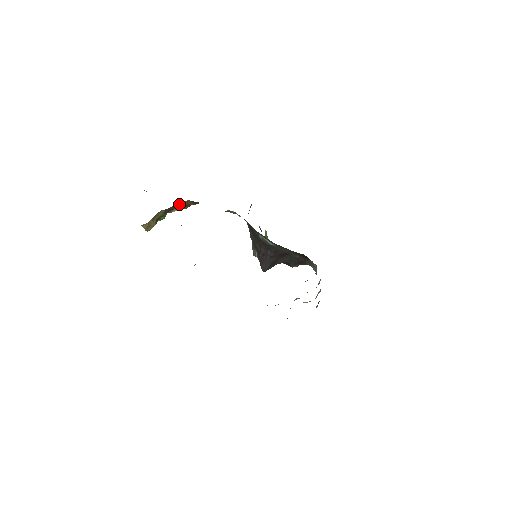
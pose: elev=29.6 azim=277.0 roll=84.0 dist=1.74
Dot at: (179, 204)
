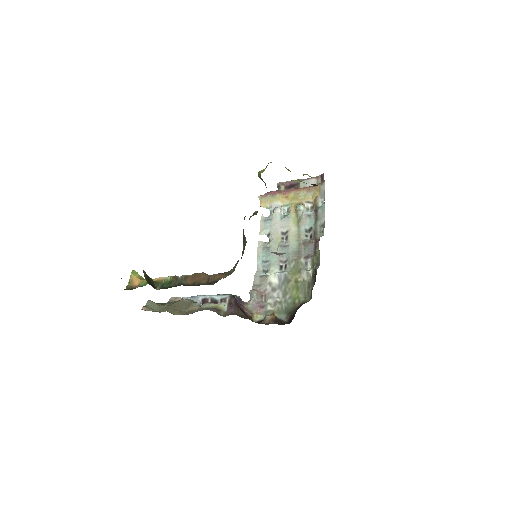
Dot at: occluded
